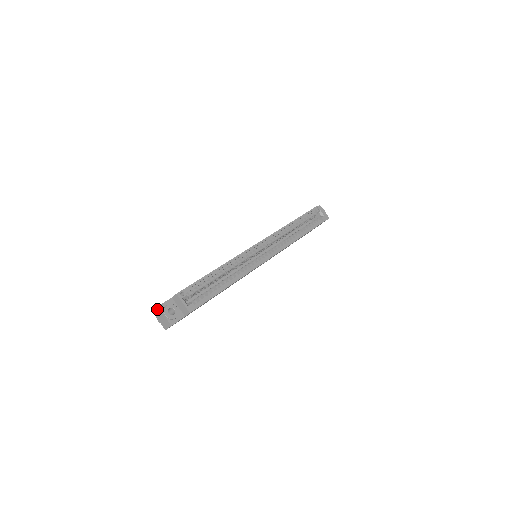
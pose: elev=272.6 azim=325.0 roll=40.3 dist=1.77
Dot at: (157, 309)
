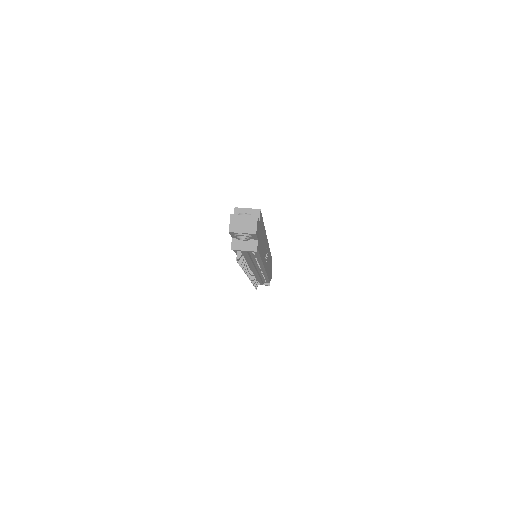
Dot at: (232, 219)
